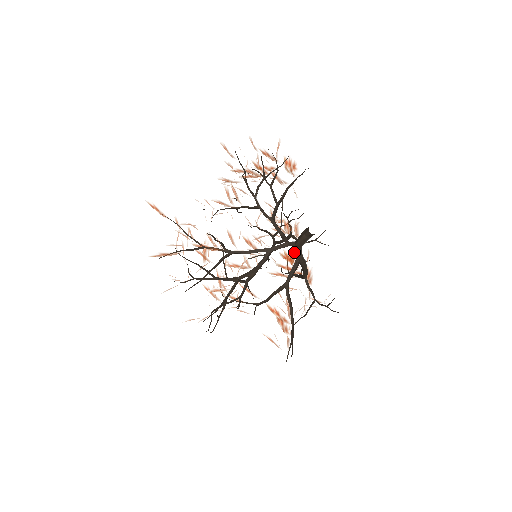
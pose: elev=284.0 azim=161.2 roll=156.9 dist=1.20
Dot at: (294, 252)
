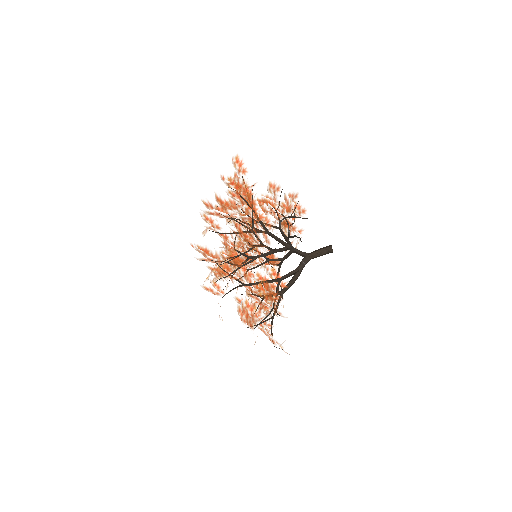
Dot at: occluded
